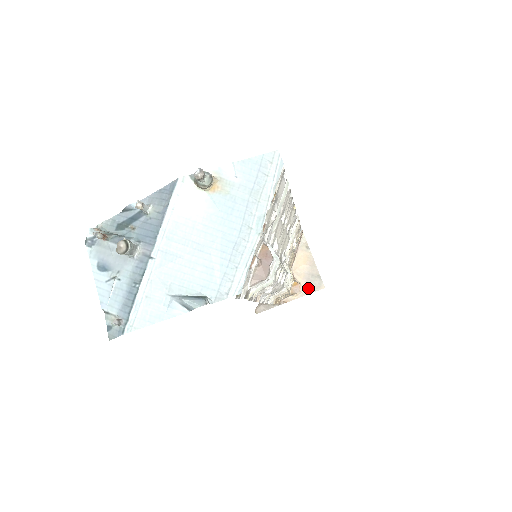
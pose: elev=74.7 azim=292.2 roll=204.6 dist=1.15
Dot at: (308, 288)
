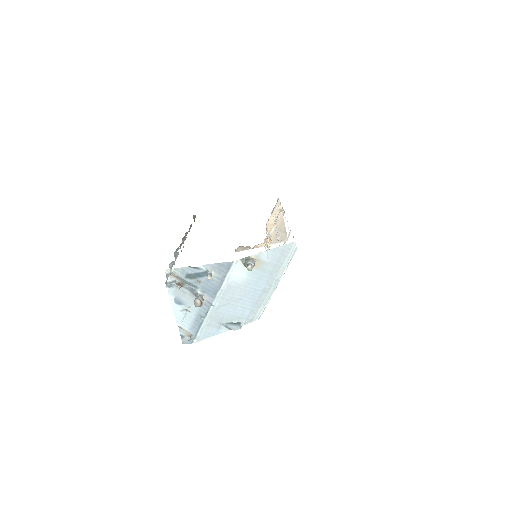
Dot at: (276, 239)
